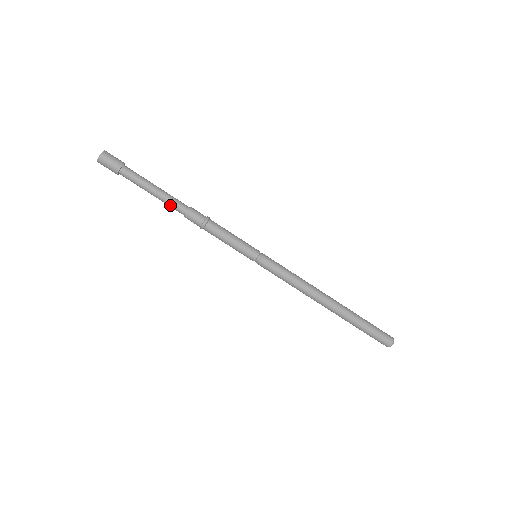
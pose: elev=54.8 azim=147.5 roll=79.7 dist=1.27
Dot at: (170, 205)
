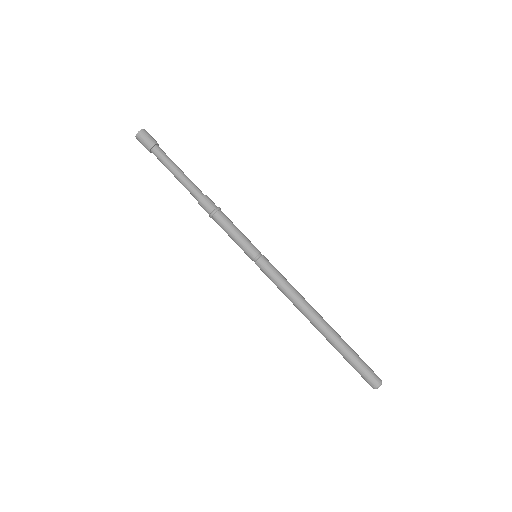
Dot at: (188, 190)
